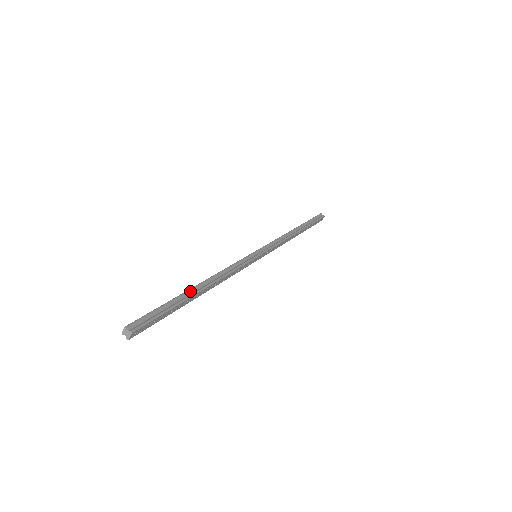
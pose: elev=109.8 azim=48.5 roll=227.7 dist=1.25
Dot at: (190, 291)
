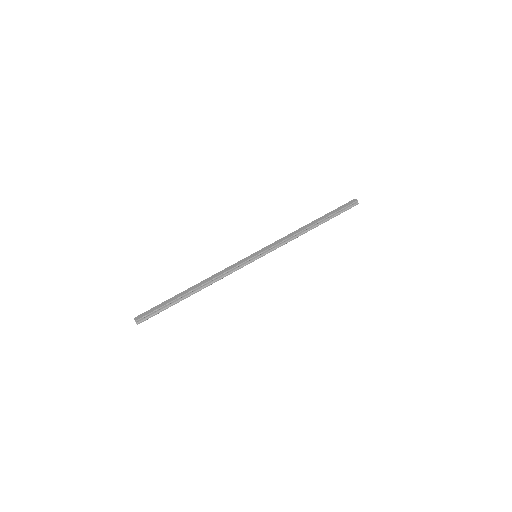
Dot at: (186, 295)
